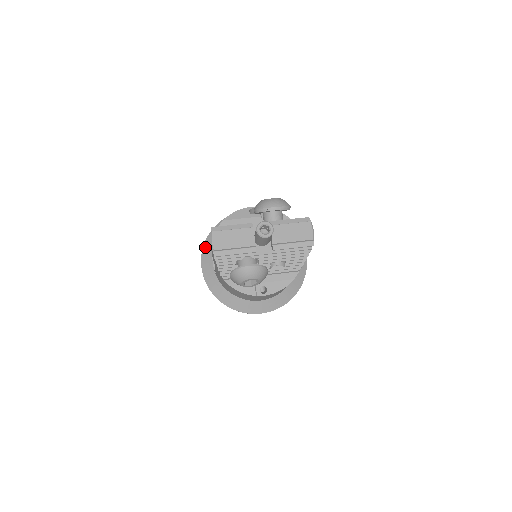
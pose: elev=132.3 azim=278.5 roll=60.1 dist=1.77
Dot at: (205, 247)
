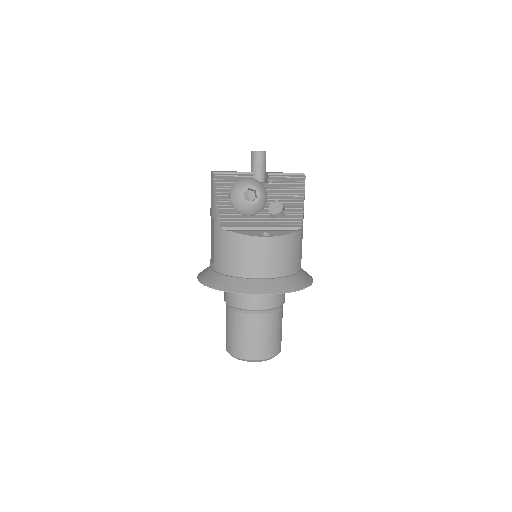
Dot at: occluded
